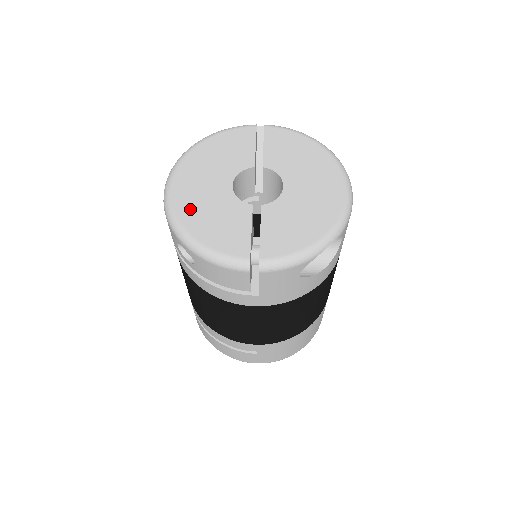
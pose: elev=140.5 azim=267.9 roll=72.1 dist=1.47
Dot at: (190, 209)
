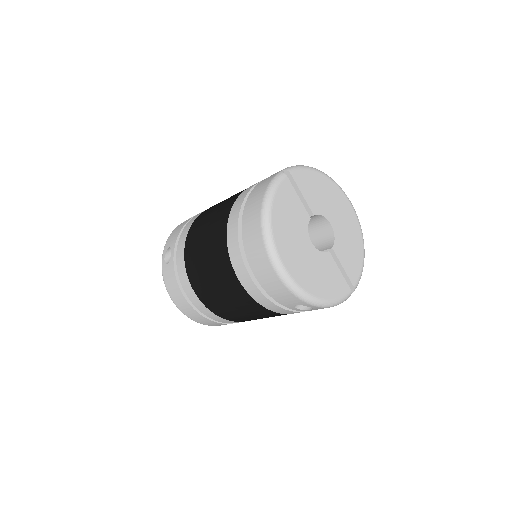
Dot at: (308, 280)
